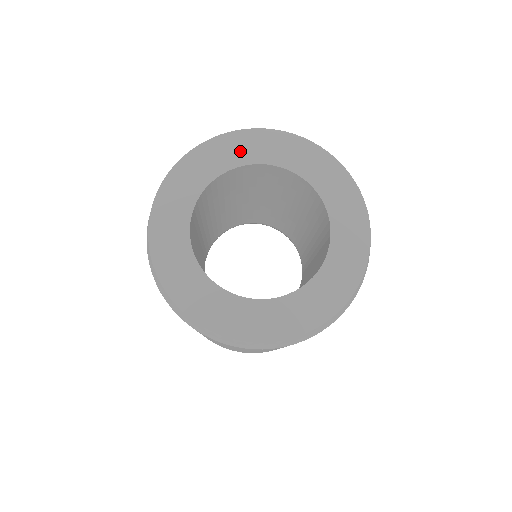
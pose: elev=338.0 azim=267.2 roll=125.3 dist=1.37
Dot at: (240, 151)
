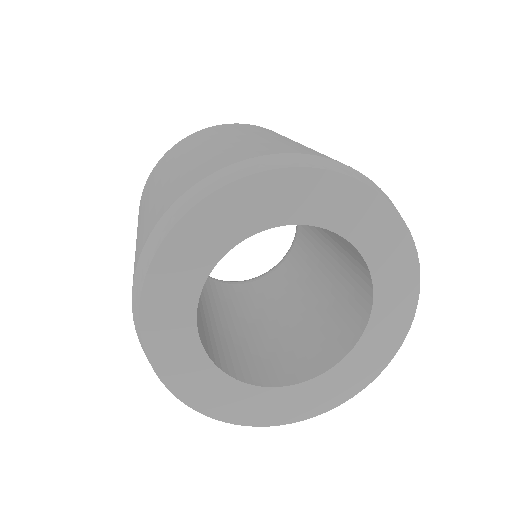
Dot at: (259, 208)
